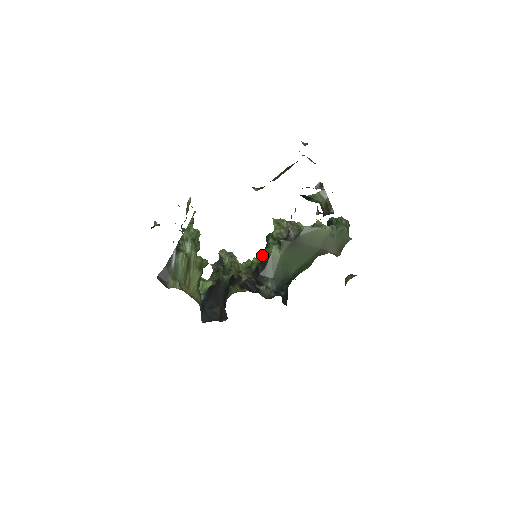
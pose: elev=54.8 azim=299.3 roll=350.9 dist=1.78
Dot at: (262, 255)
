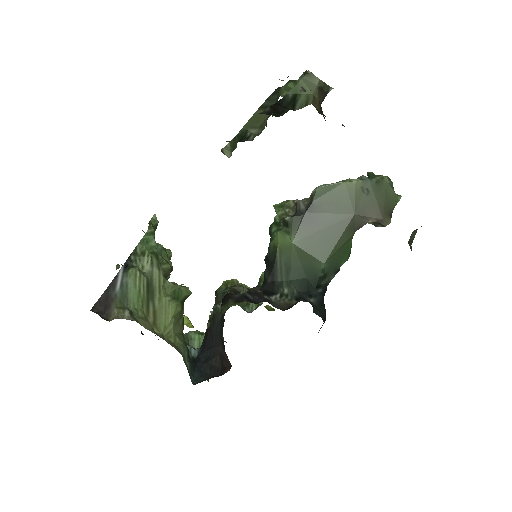
Dot at: occluded
